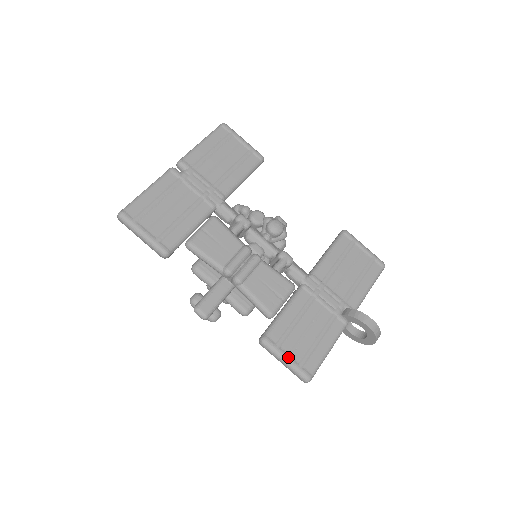
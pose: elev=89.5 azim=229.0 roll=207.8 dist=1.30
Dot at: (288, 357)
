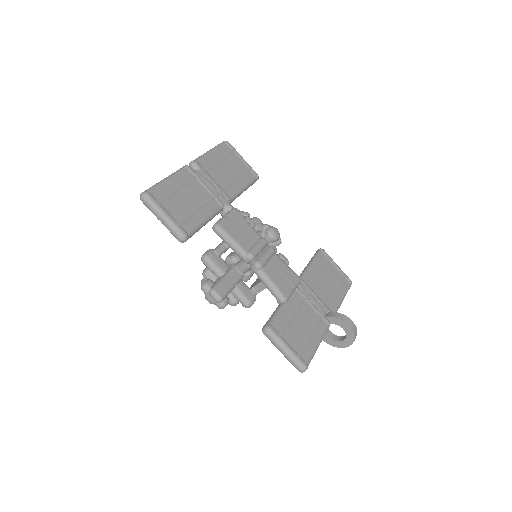
Dot at: (289, 346)
